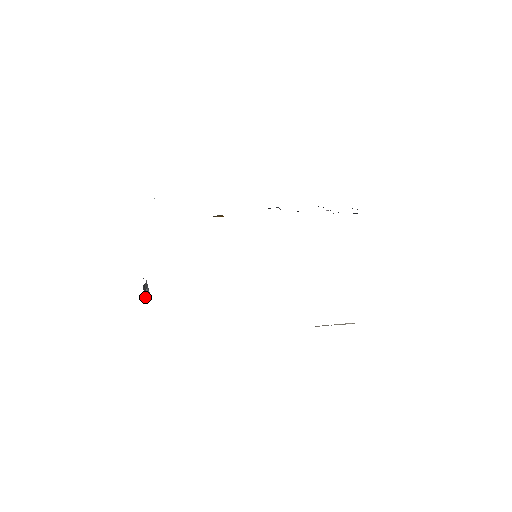
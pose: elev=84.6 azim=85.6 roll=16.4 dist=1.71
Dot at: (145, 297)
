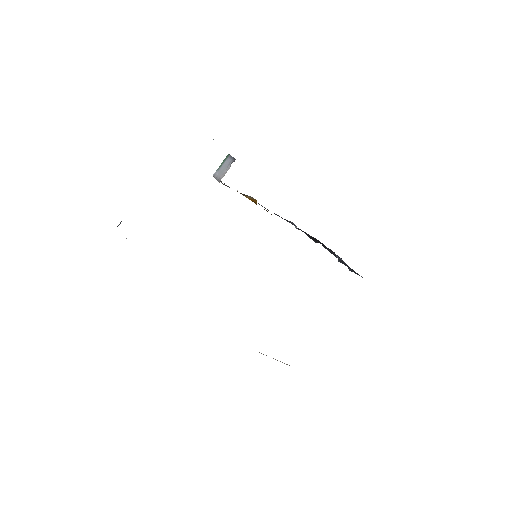
Dot at: occluded
